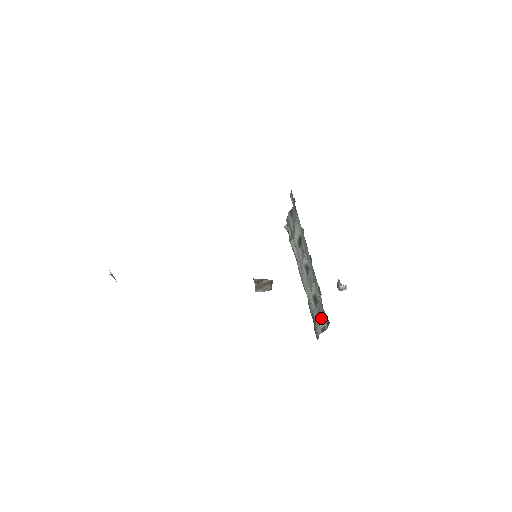
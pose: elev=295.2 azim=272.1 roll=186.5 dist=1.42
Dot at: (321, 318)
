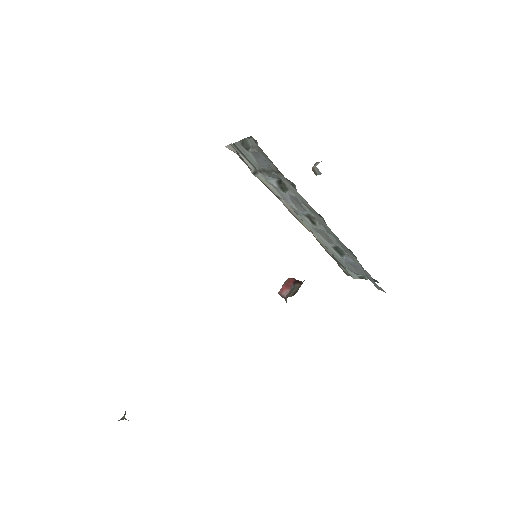
Dot at: occluded
